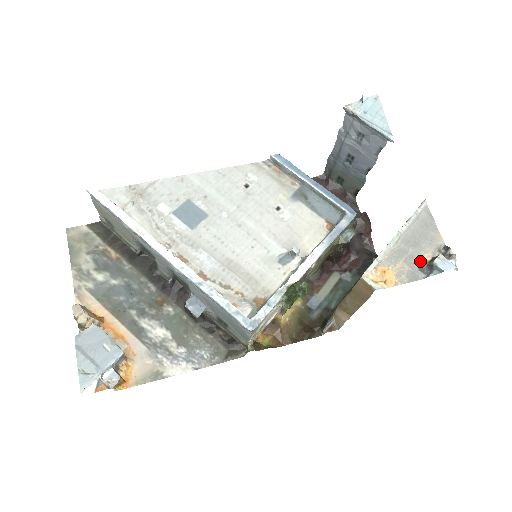
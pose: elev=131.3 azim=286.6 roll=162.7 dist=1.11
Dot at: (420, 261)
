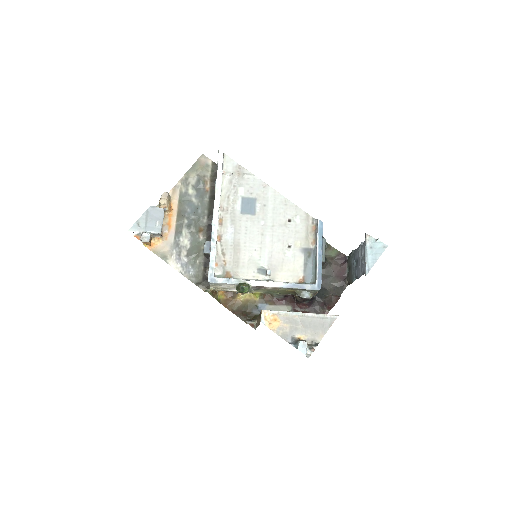
Dot at: (297, 335)
